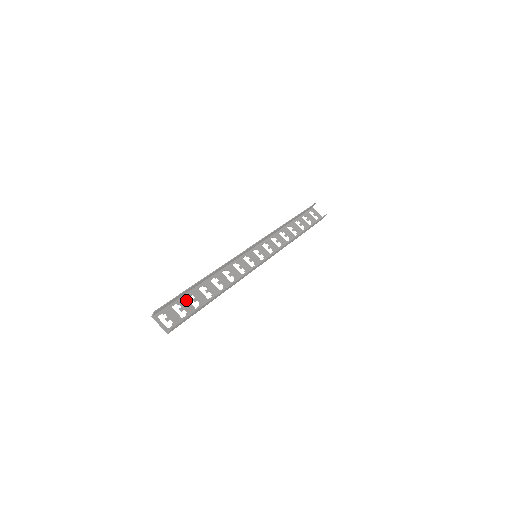
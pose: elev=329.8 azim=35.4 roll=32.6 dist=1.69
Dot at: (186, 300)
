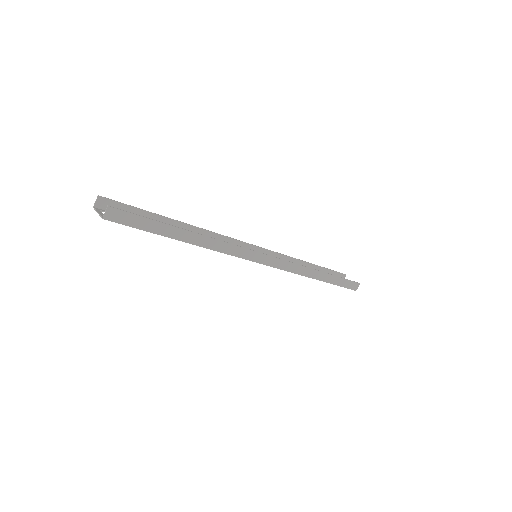
Dot at: occluded
